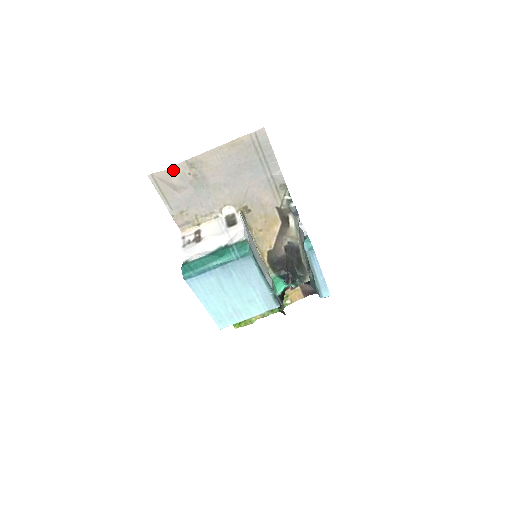
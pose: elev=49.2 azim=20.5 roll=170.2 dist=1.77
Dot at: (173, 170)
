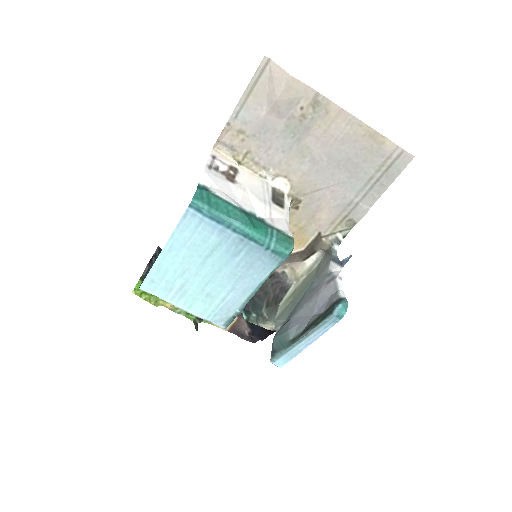
Dot at: (296, 84)
